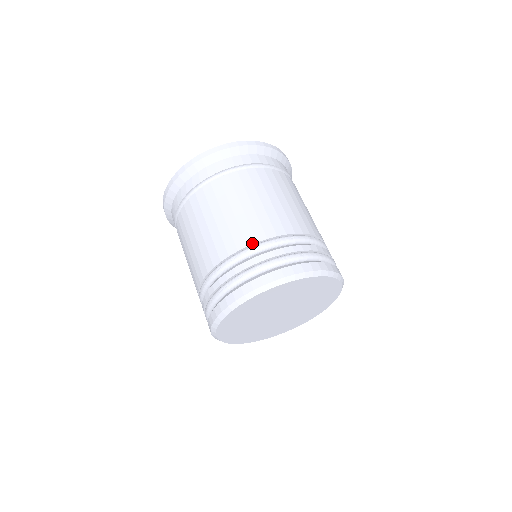
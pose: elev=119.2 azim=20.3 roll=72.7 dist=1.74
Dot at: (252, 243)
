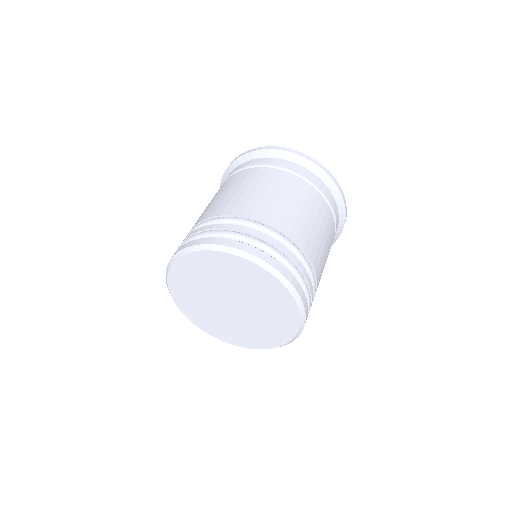
Dot at: (266, 222)
